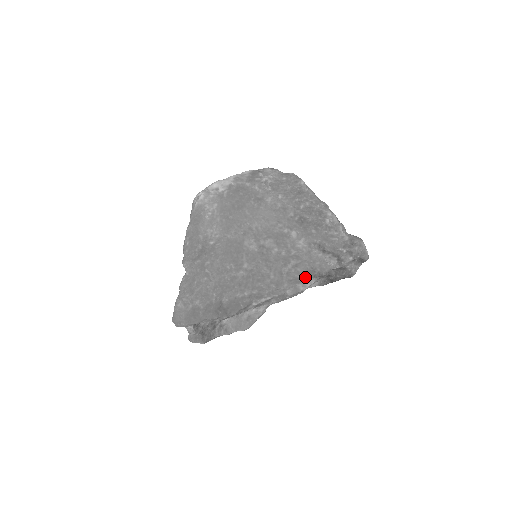
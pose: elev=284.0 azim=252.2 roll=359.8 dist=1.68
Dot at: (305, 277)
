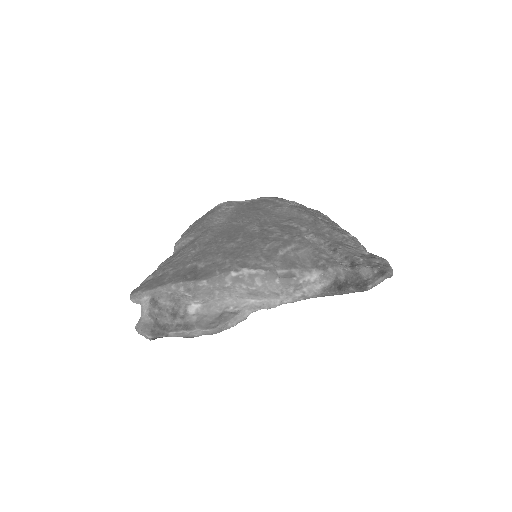
Dot at: (305, 265)
